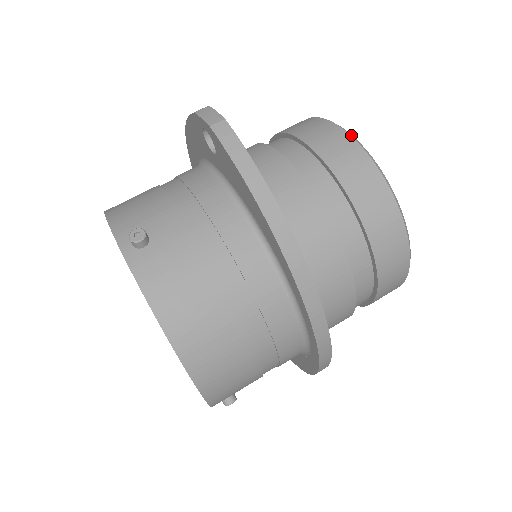
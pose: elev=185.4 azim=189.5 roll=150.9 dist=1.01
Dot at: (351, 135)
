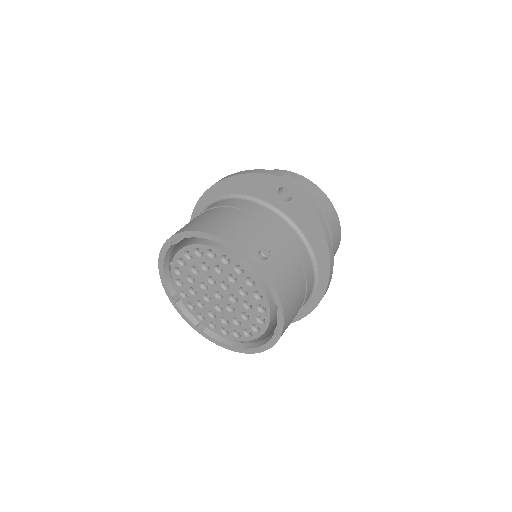
Dot at: occluded
